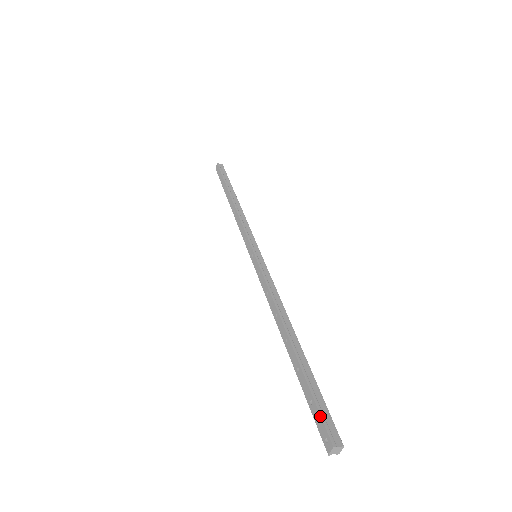
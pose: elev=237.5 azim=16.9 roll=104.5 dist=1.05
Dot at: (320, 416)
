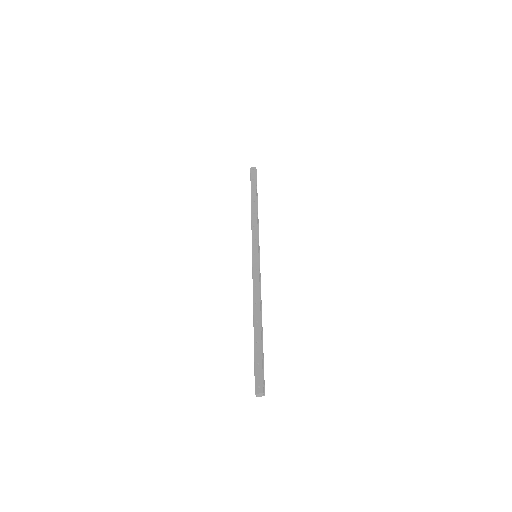
Dot at: (262, 374)
